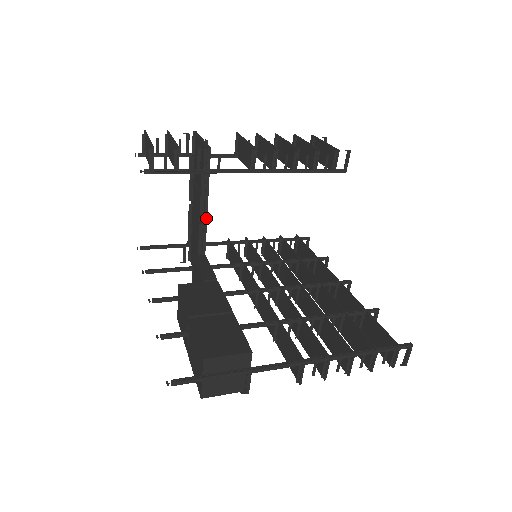
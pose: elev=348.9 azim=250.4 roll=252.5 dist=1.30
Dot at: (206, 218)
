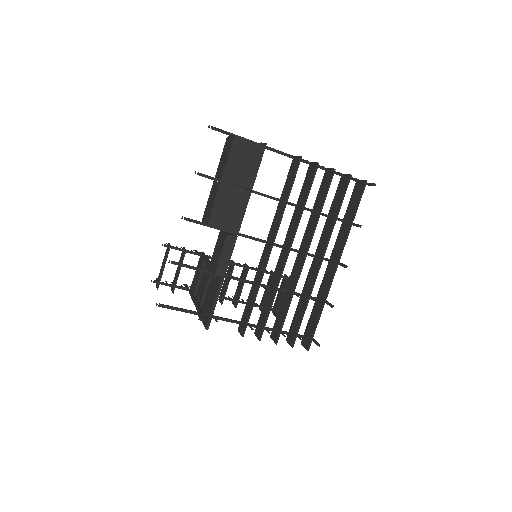
Dot at: occluded
